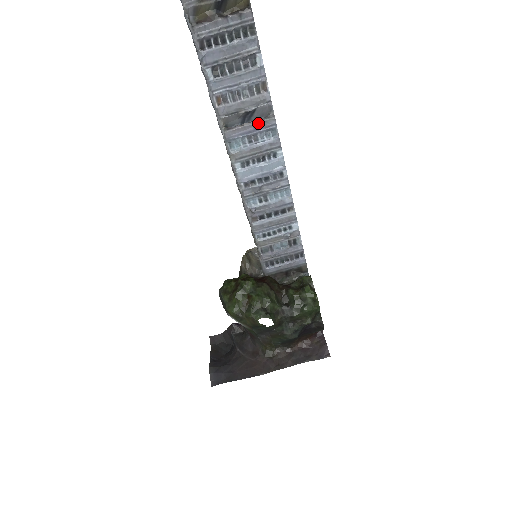
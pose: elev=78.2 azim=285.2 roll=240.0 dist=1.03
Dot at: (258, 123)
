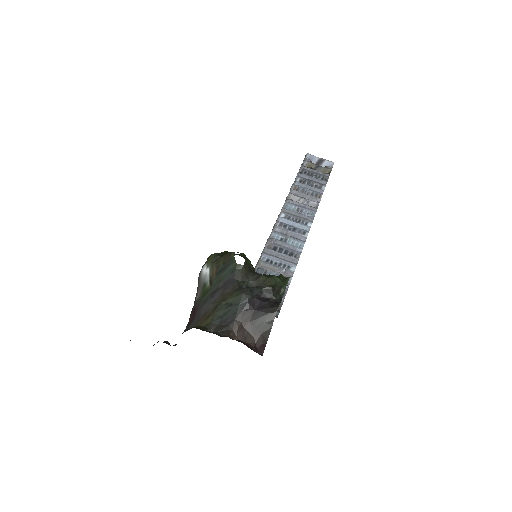
Dot at: (307, 206)
